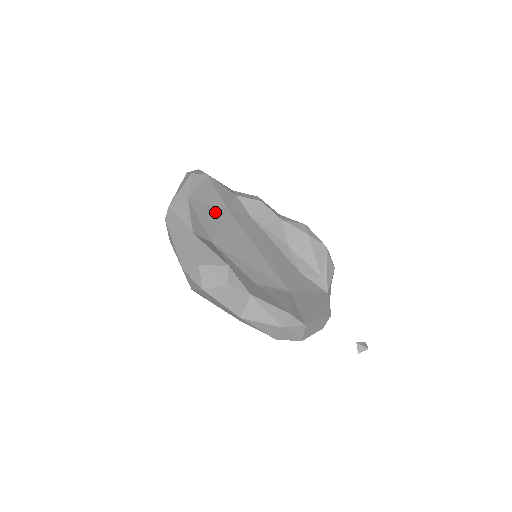
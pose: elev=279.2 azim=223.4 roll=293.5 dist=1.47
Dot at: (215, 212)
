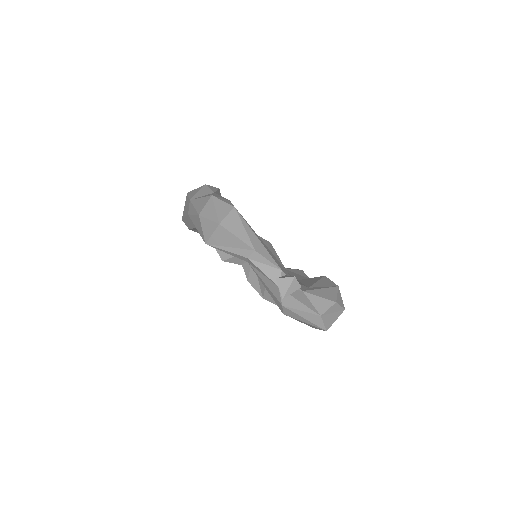
Dot at: occluded
